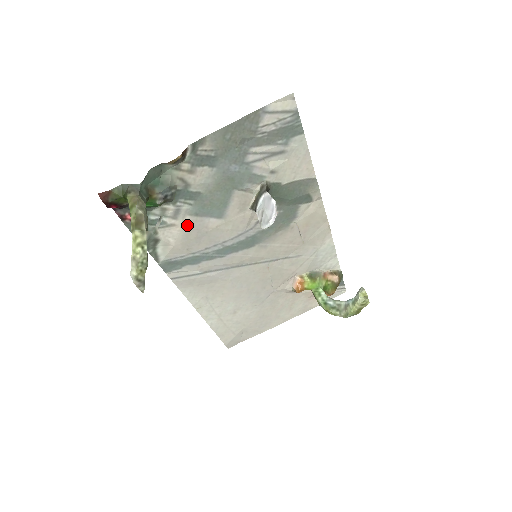
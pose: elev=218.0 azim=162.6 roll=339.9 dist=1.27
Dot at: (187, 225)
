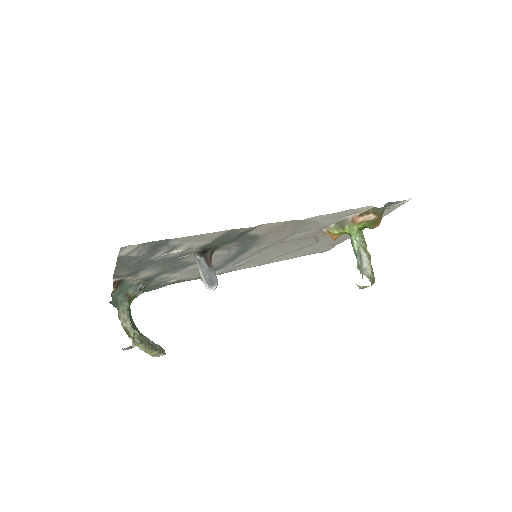
Dot at: (180, 274)
